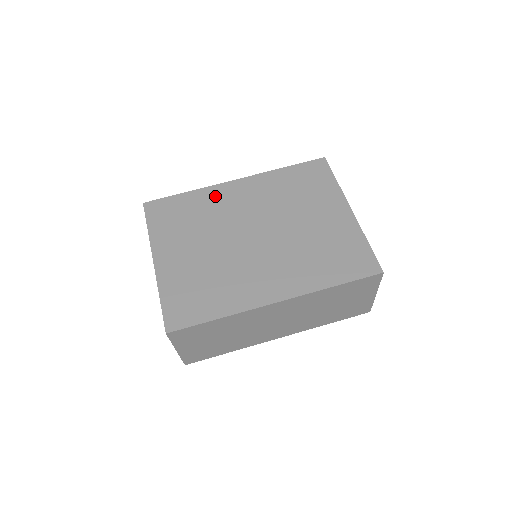
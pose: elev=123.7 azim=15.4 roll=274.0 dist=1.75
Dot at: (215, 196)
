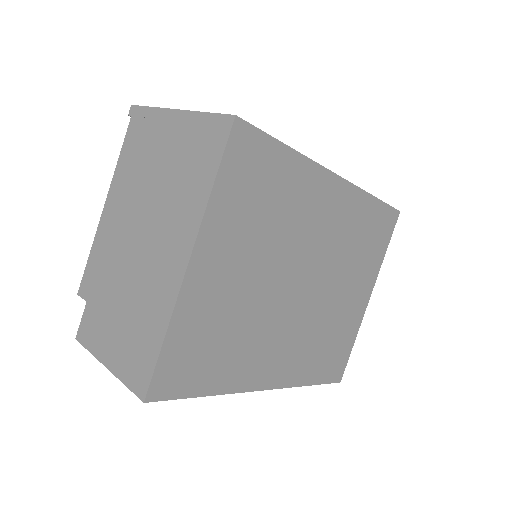
Dot at: (310, 187)
